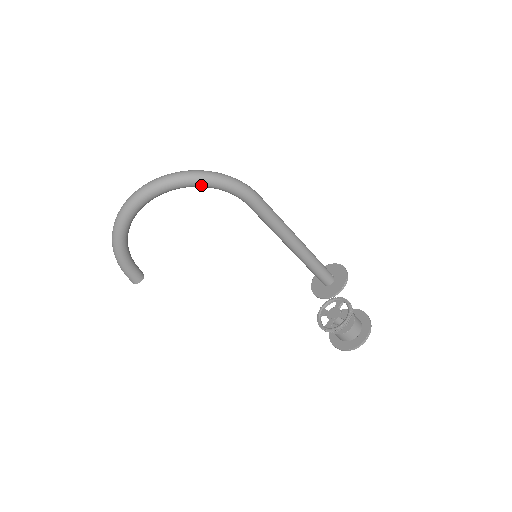
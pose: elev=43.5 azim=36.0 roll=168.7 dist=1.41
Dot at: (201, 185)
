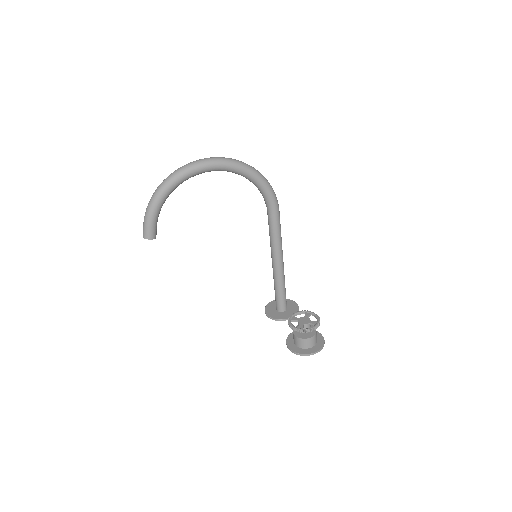
Dot at: (252, 178)
